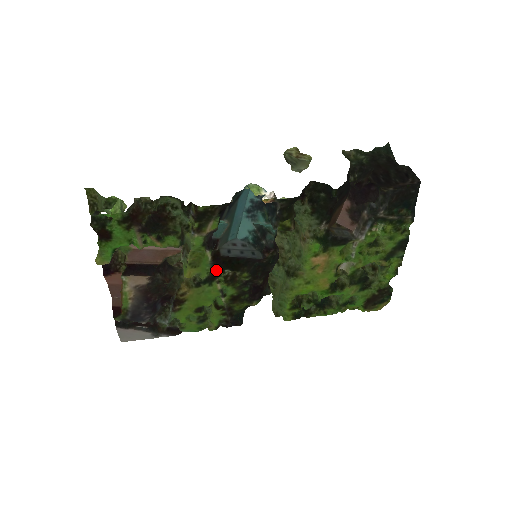
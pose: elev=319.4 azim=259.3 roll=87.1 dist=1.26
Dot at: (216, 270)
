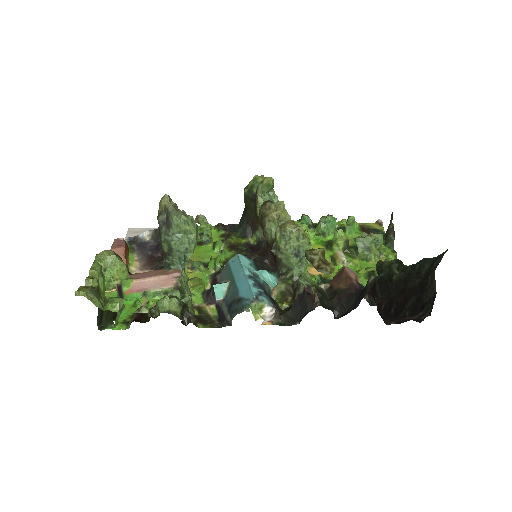
Dot at: (215, 273)
